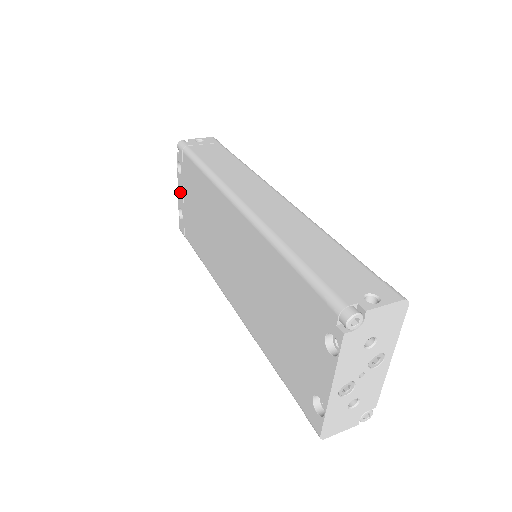
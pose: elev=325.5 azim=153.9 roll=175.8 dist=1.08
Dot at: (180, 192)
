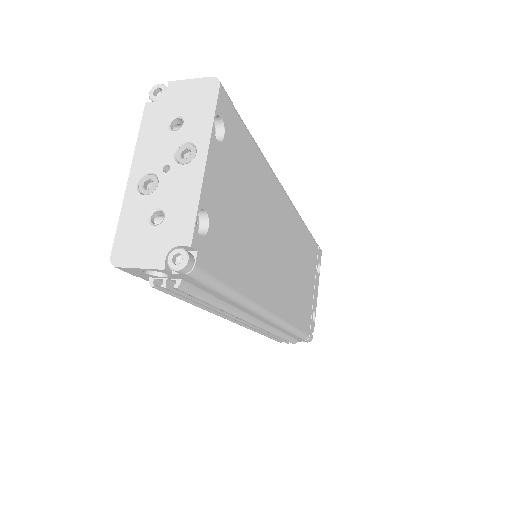
Dot at: occluded
